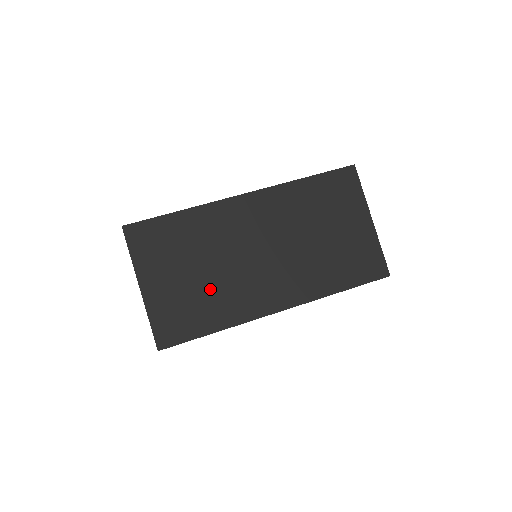
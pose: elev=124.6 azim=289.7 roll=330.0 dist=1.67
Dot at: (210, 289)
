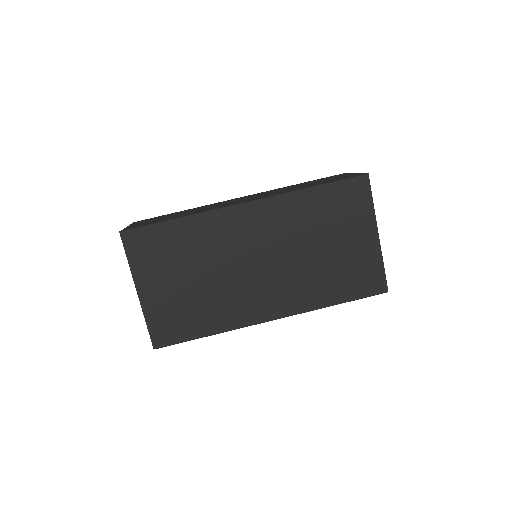
Dot at: (205, 296)
